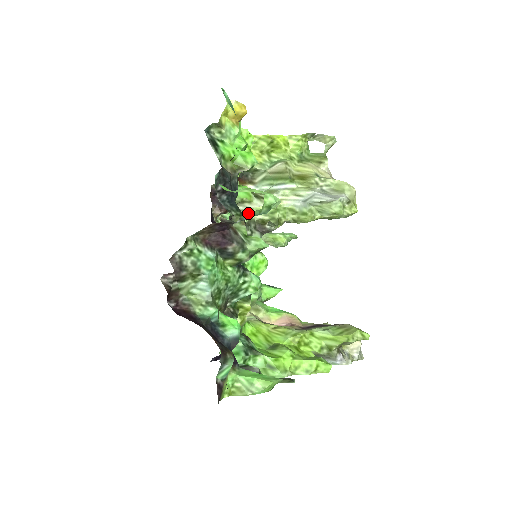
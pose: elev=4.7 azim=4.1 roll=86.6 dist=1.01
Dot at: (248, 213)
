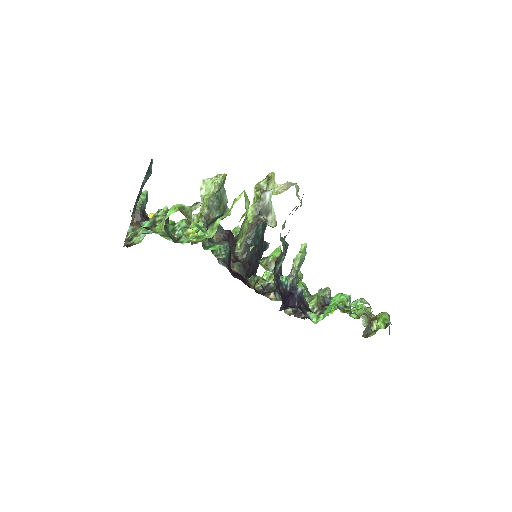
Dot at: (138, 204)
